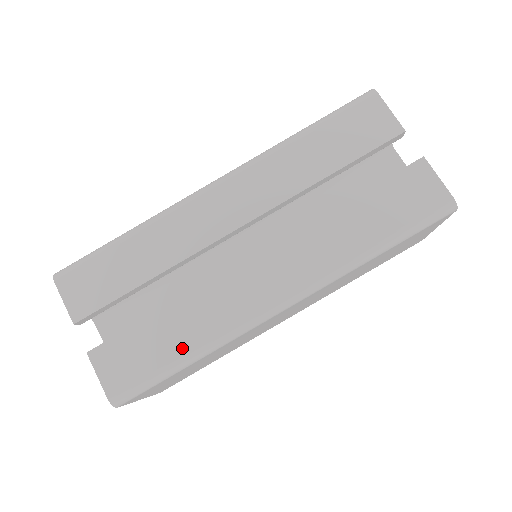
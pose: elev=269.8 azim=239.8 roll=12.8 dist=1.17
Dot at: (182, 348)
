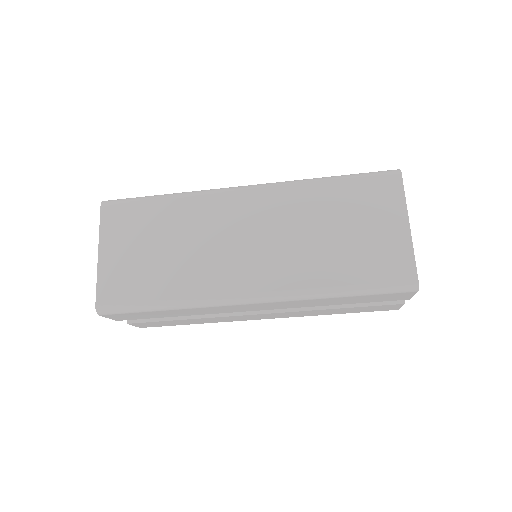
Dot at: occluded
